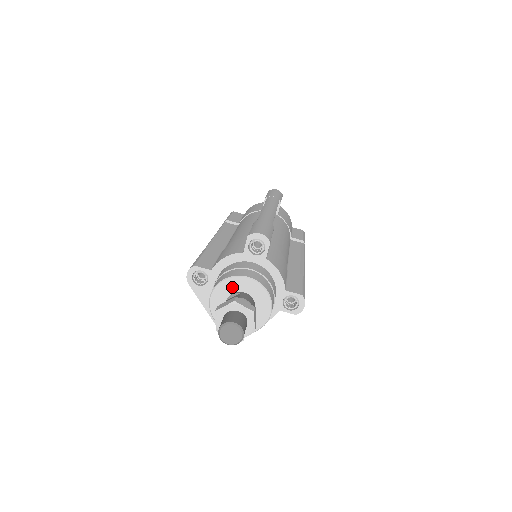
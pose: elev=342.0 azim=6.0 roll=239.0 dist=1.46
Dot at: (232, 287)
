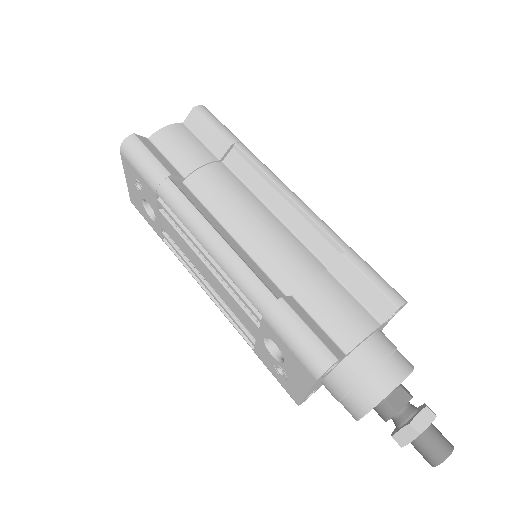
Dot at: occluded
